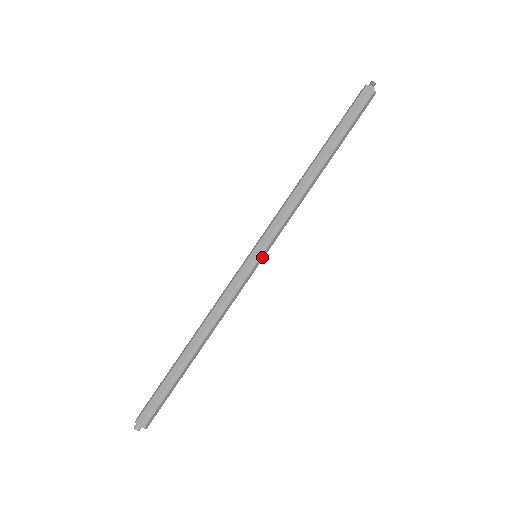
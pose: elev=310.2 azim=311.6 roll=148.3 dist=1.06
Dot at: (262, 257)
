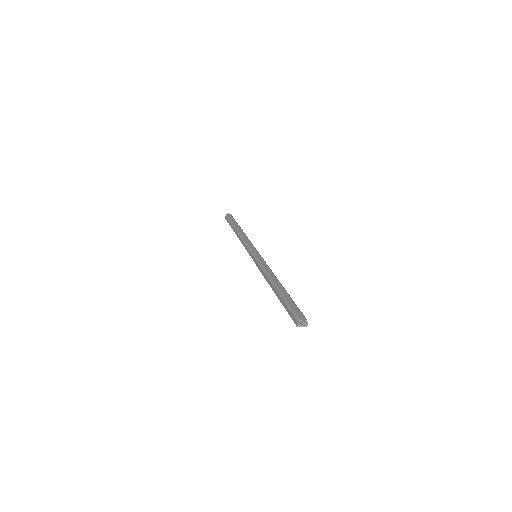
Dot at: occluded
